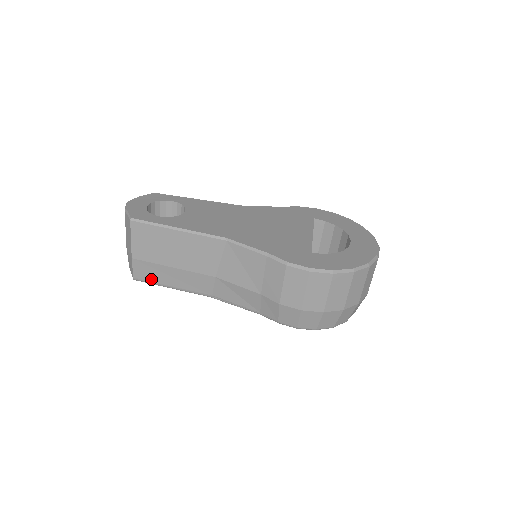
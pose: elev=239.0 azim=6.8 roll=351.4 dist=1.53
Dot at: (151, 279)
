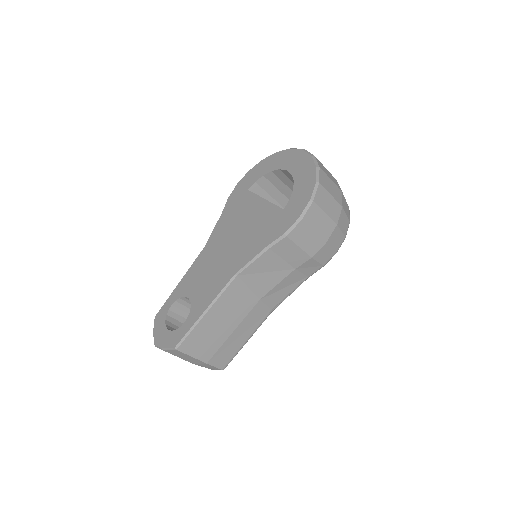
Dot at: (231, 355)
